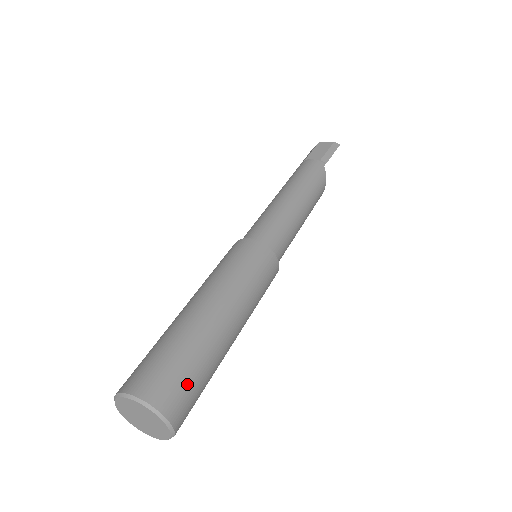
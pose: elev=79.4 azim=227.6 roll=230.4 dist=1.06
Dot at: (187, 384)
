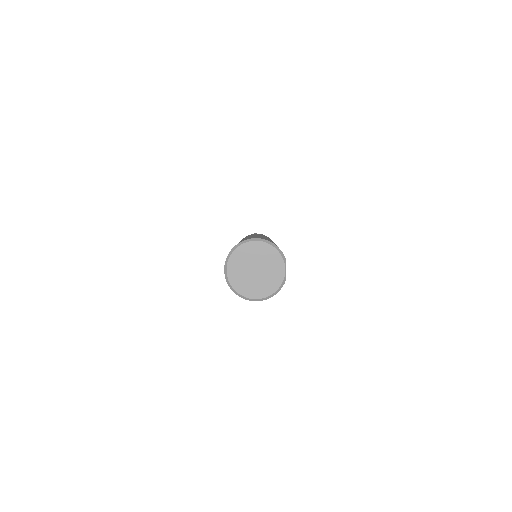
Dot at: (264, 238)
